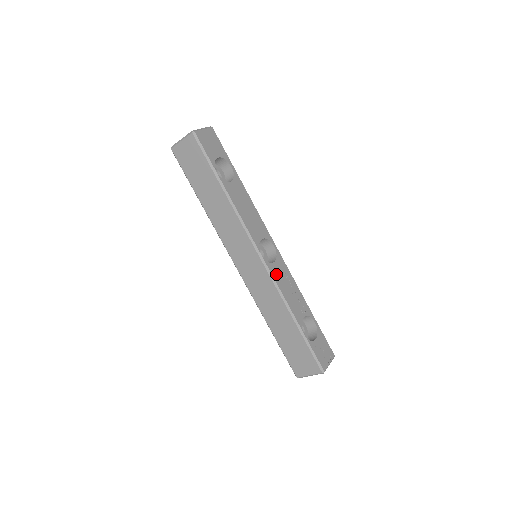
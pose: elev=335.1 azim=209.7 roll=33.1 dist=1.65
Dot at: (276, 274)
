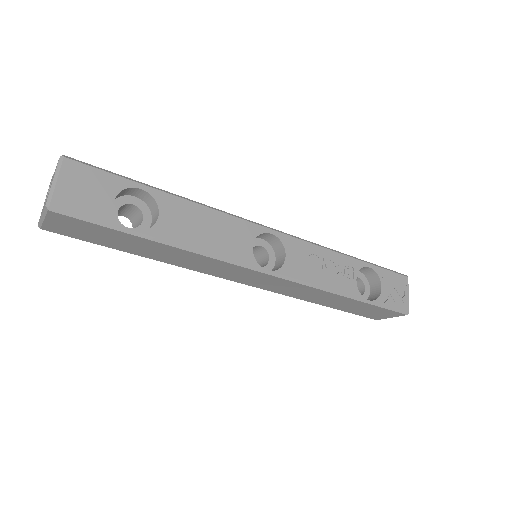
Dot at: (297, 270)
